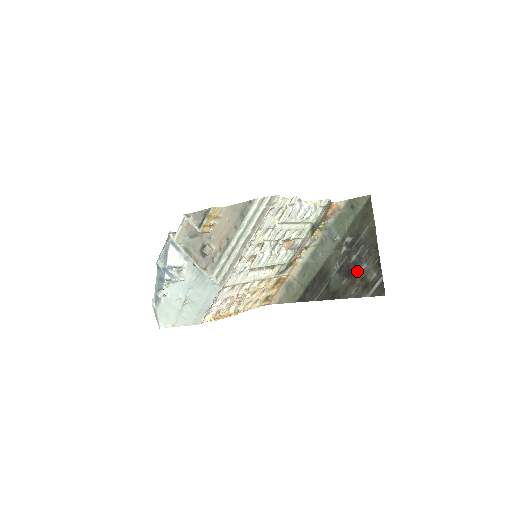
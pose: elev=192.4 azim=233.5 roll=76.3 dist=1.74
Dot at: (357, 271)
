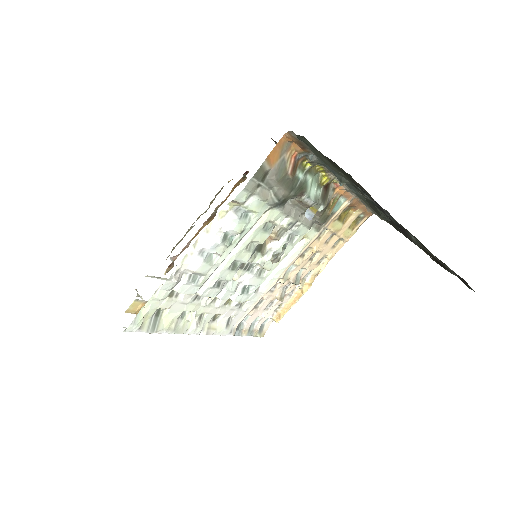
Dot at: occluded
